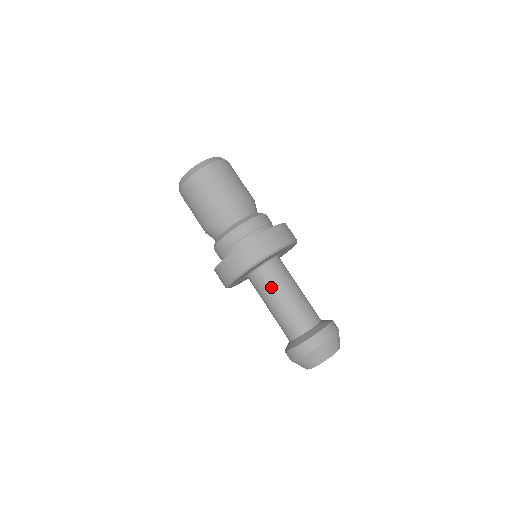
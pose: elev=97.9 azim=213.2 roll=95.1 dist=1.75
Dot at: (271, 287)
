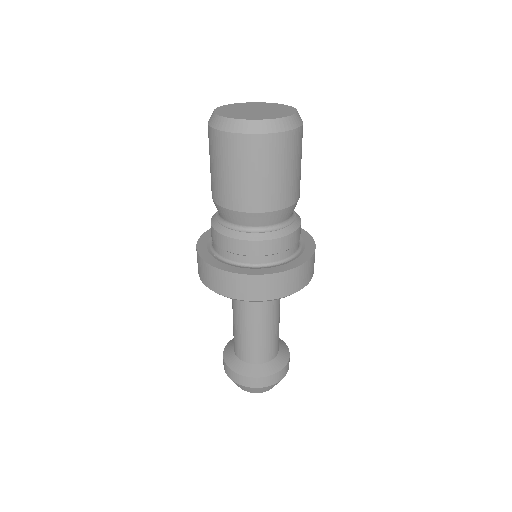
Dot at: (254, 310)
